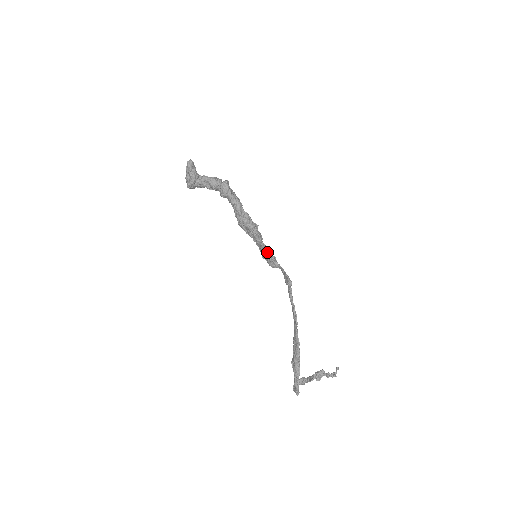
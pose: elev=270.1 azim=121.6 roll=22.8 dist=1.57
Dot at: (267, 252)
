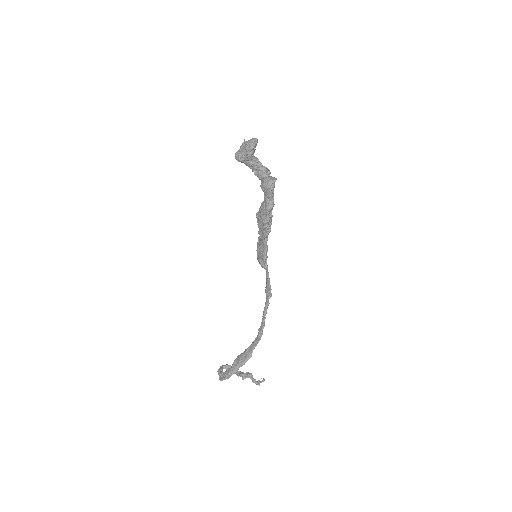
Dot at: (265, 253)
